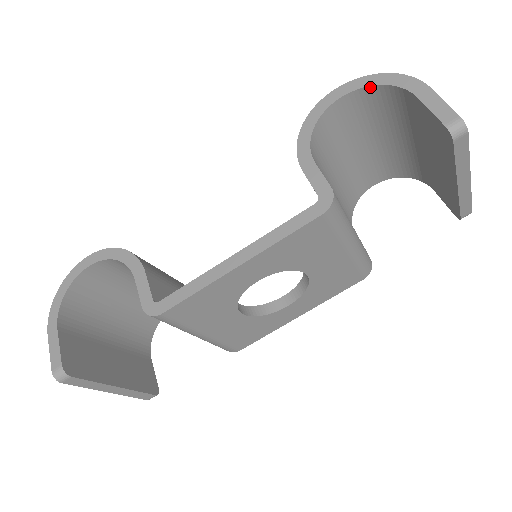
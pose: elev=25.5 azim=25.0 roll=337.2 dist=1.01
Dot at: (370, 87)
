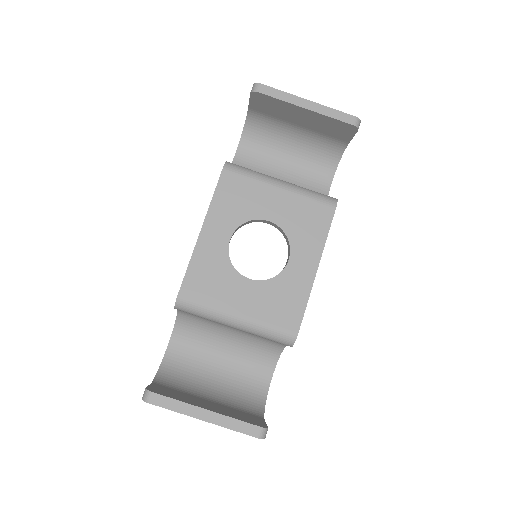
Dot at: (243, 134)
